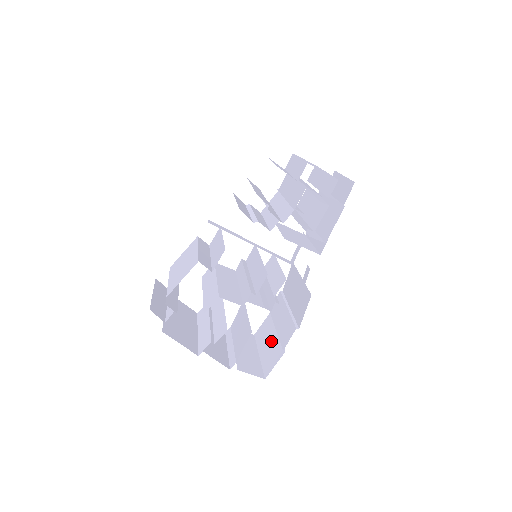
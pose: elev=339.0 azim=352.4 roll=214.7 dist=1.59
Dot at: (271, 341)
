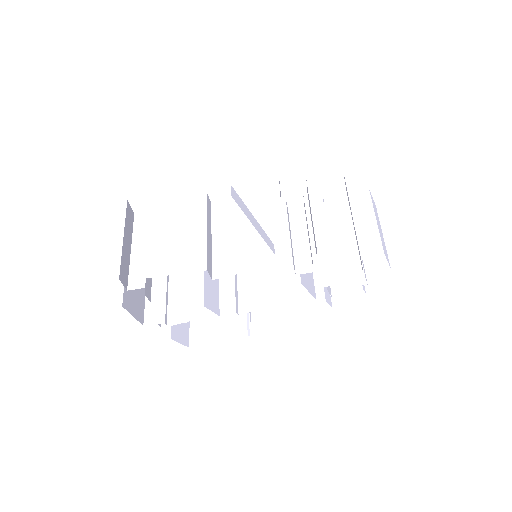
Dot at: occluded
